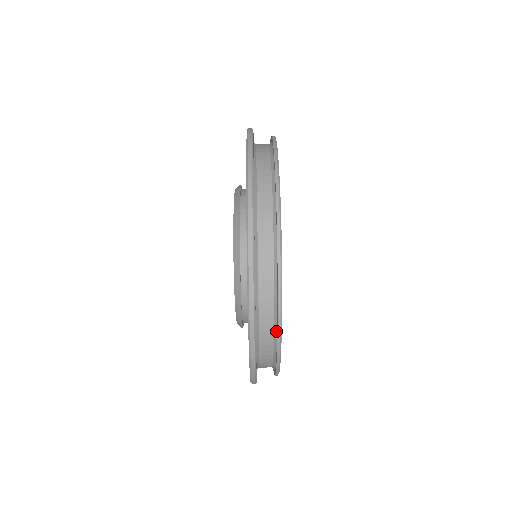
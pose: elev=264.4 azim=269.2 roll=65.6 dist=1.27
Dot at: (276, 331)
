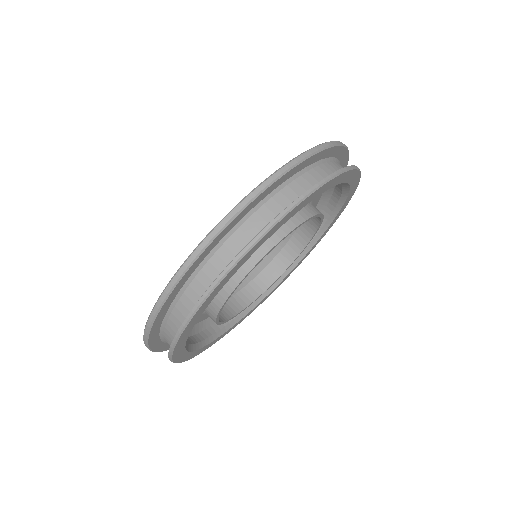
Dot at: occluded
